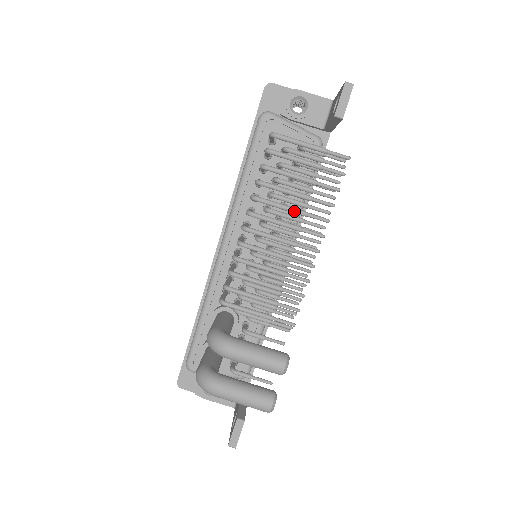
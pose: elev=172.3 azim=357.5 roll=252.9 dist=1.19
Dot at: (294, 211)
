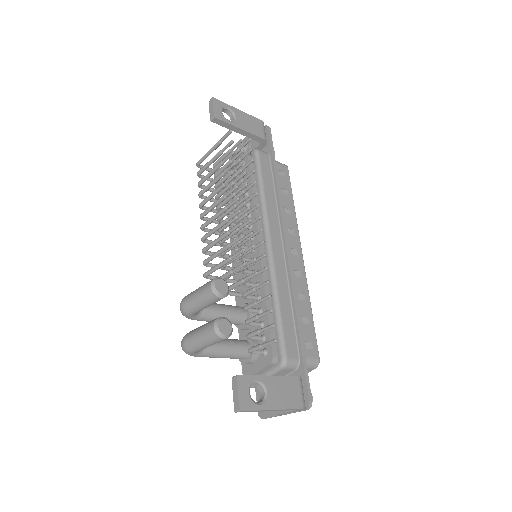
Dot at: (217, 190)
